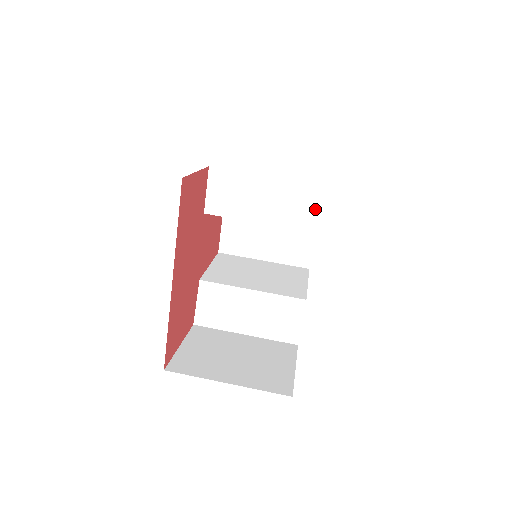
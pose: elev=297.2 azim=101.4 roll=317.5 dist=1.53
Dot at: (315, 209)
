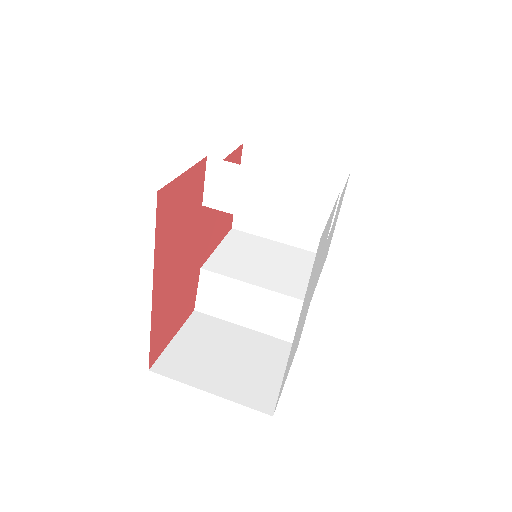
Dot at: (323, 215)
